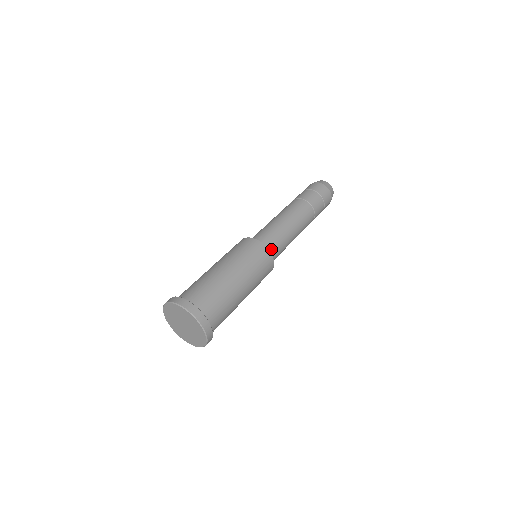
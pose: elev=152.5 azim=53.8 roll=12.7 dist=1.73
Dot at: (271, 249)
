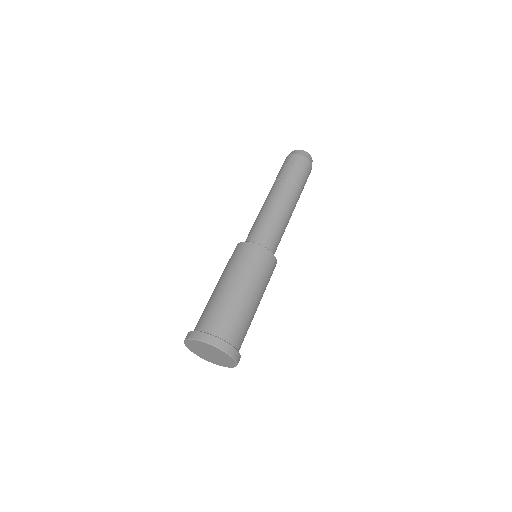
Dot at: (261, 241)
